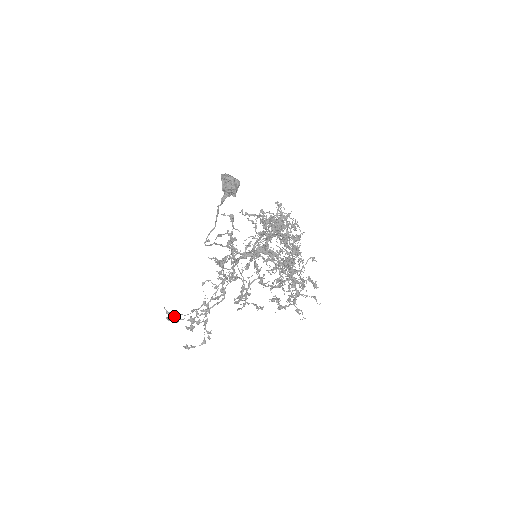
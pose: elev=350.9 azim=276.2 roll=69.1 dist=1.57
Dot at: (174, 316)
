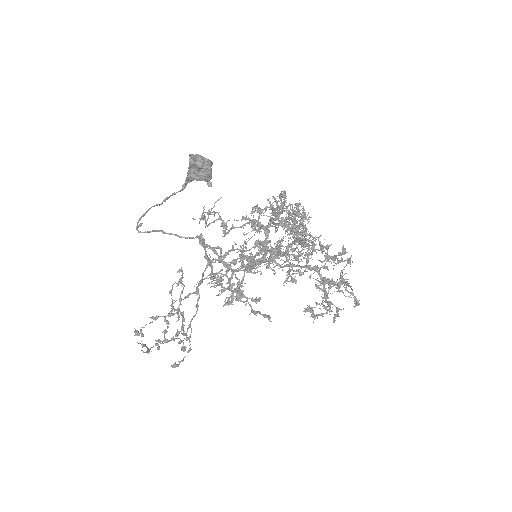
Dot at: occluded
